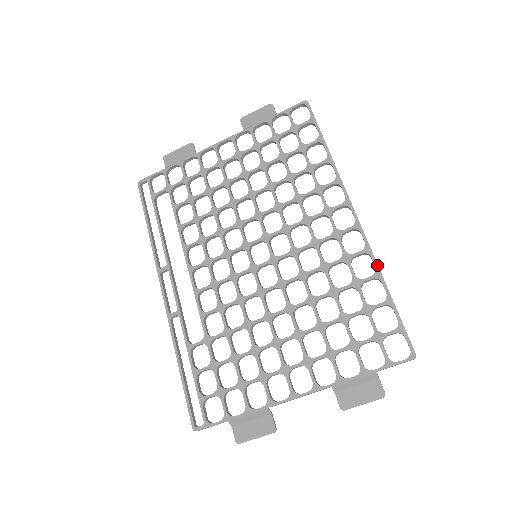
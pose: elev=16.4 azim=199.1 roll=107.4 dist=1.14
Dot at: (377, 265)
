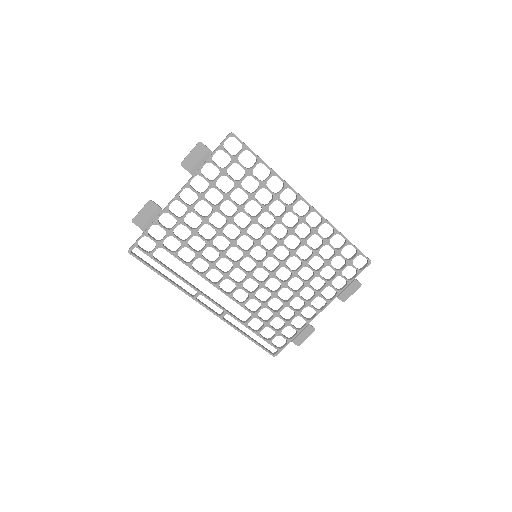
Dot at: (334, 227)
